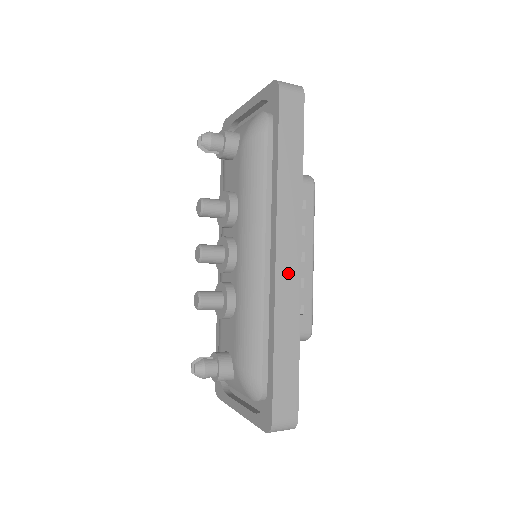
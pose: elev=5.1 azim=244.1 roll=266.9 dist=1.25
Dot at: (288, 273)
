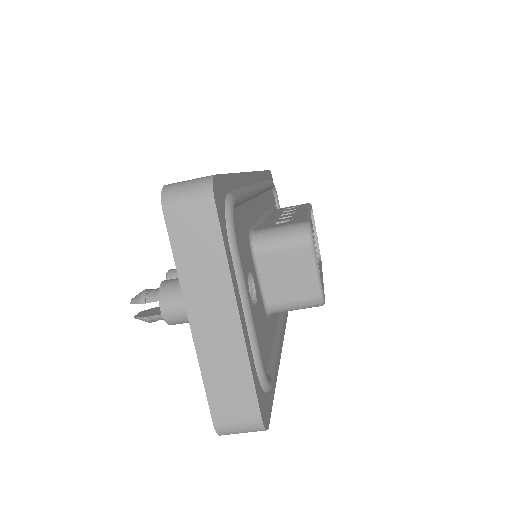
Dot at: occluded
